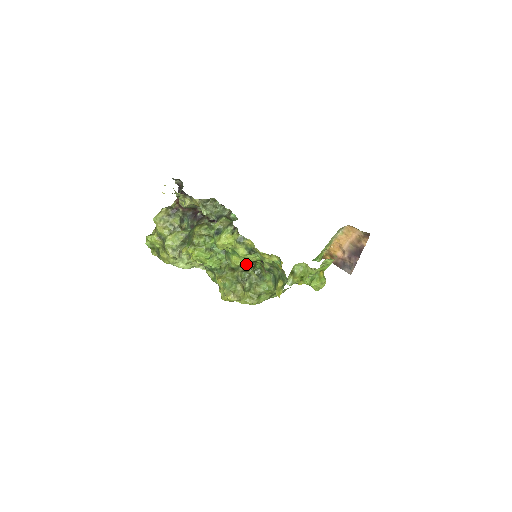
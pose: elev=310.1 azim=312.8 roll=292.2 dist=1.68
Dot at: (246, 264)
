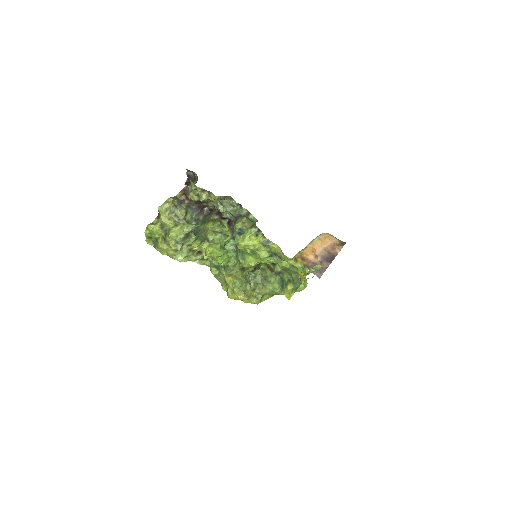
Dot at: occluded
